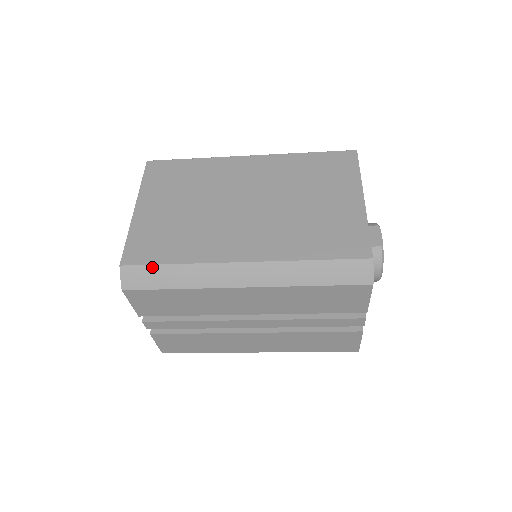
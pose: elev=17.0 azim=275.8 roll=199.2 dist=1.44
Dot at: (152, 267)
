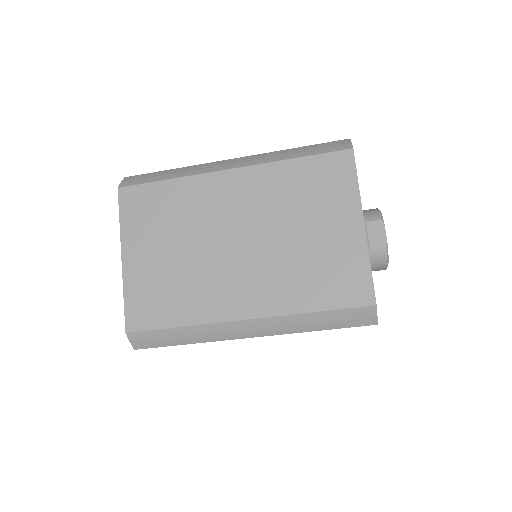
Dot at: (157, 331)
